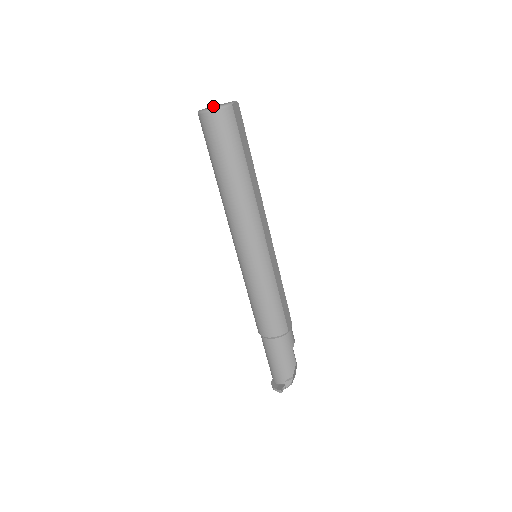
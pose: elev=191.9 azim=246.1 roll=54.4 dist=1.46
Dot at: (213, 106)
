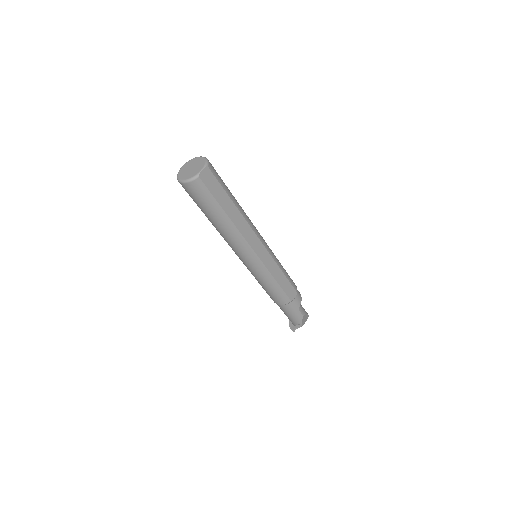
Dot at: (190, 165)
